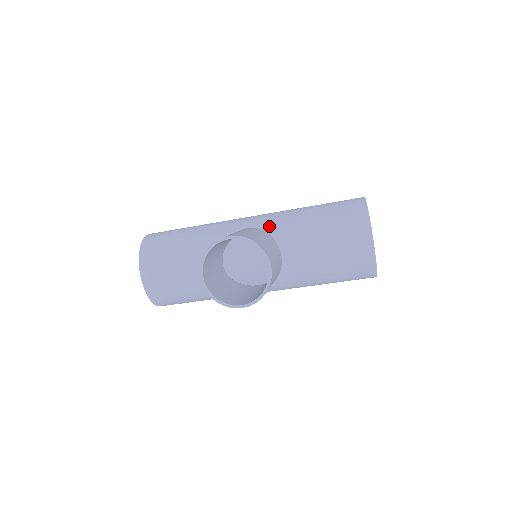
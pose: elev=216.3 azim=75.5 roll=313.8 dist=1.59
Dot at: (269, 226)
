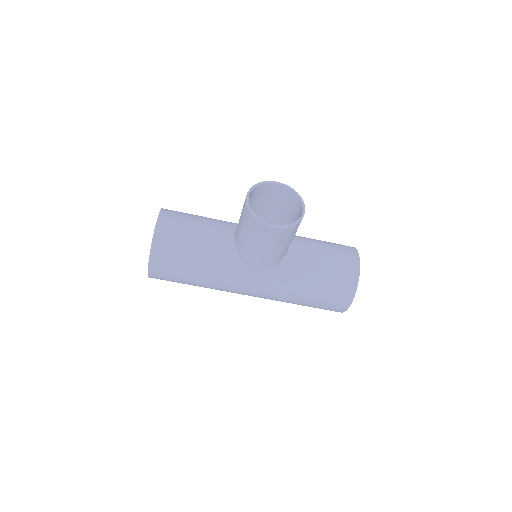
Dot at: occluded
